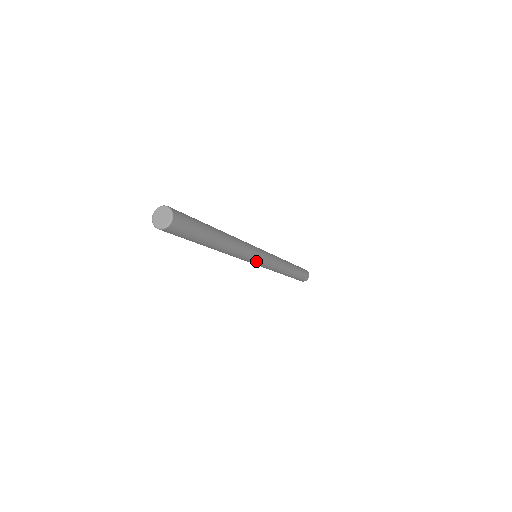
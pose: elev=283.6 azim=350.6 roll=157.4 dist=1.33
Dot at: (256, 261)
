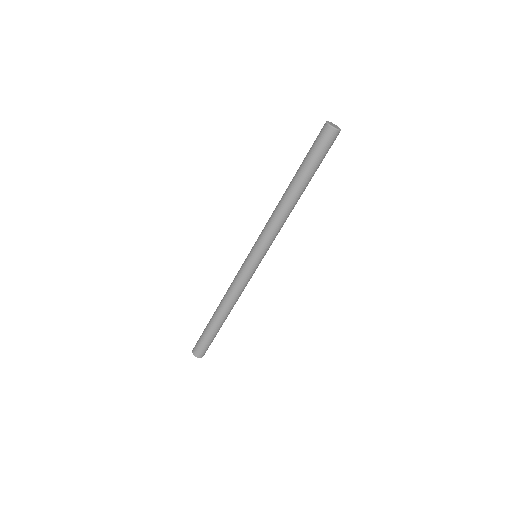
Dot at: (264, 254)
